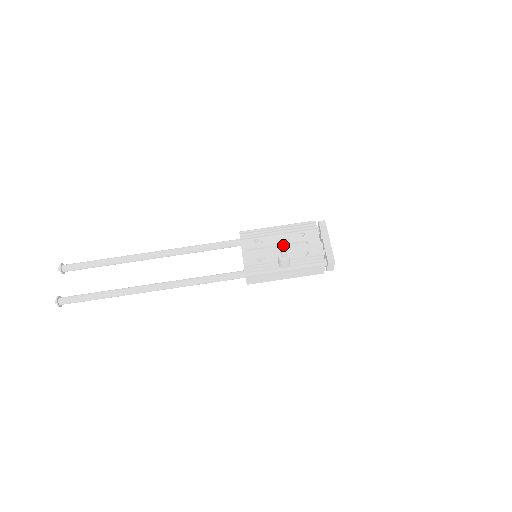
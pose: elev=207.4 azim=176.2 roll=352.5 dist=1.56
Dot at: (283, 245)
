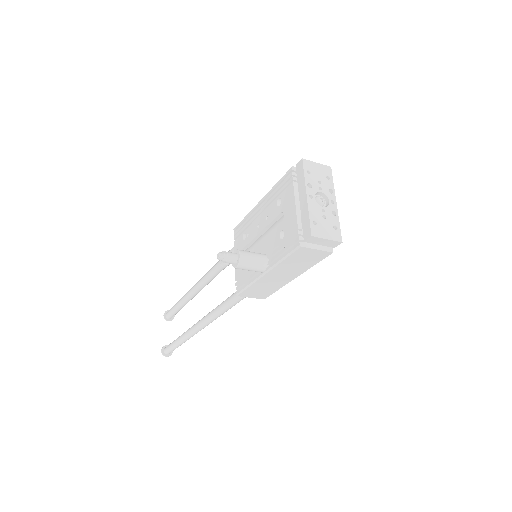
Dot at: occluded
